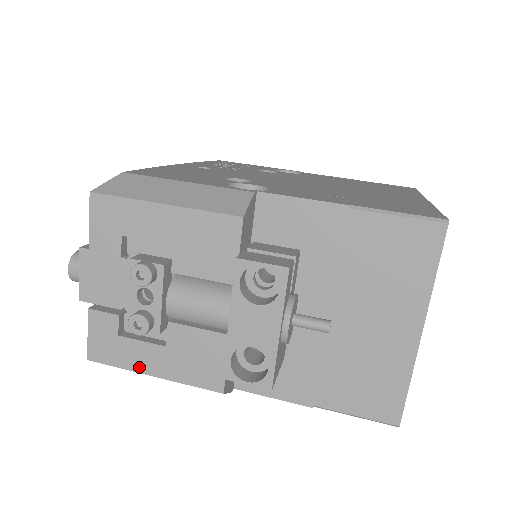
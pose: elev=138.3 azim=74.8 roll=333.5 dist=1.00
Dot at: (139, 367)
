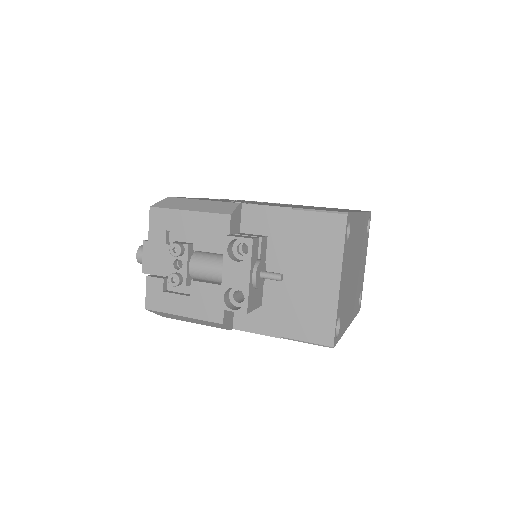
Dot at: (175, 311)
